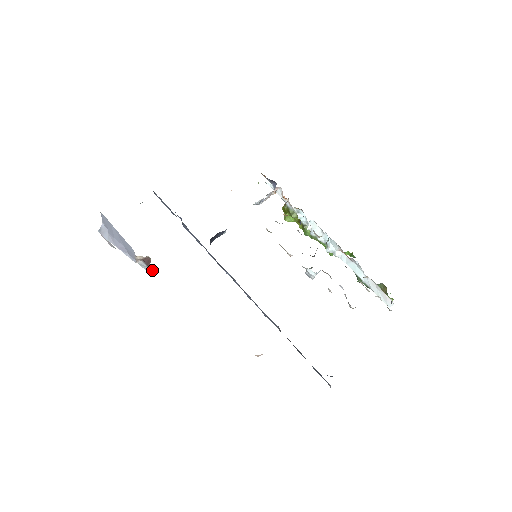
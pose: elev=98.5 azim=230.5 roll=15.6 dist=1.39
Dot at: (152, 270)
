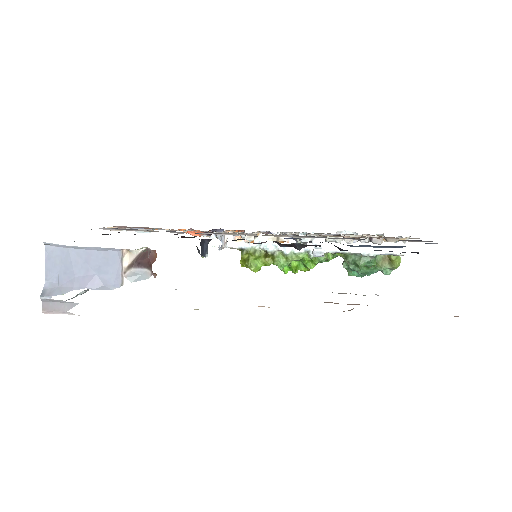
Dot at: (156, 256)
